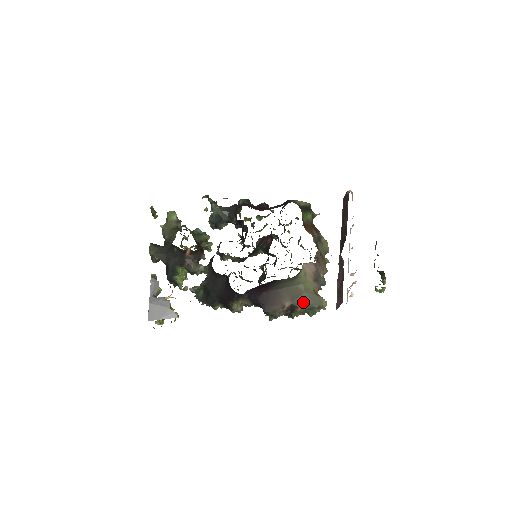
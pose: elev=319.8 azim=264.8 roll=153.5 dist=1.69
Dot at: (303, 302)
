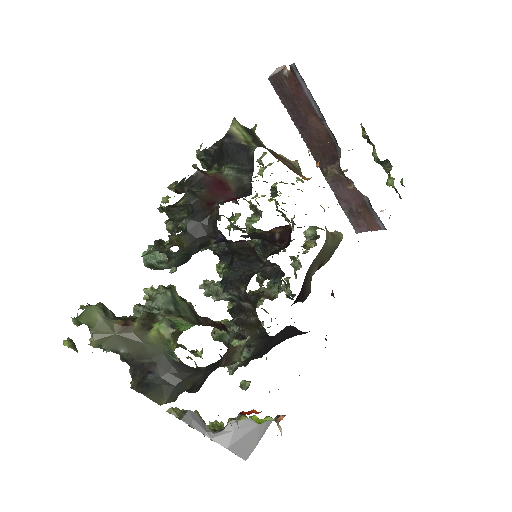
Dot at: (327, 255)
